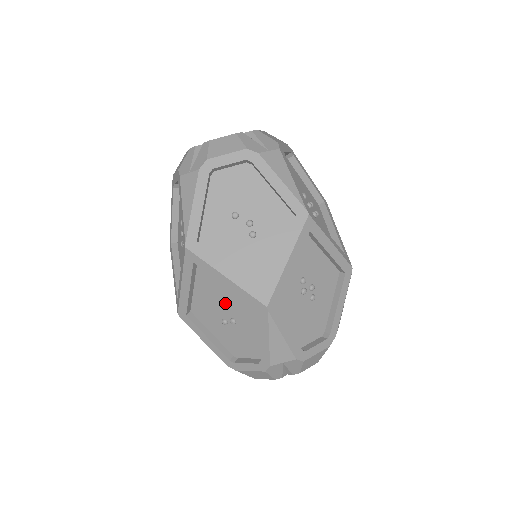
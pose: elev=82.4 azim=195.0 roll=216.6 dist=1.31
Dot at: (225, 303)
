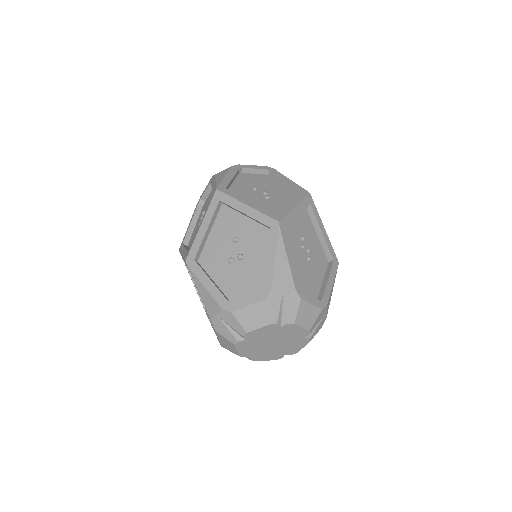
Dot at: (237, 238)
